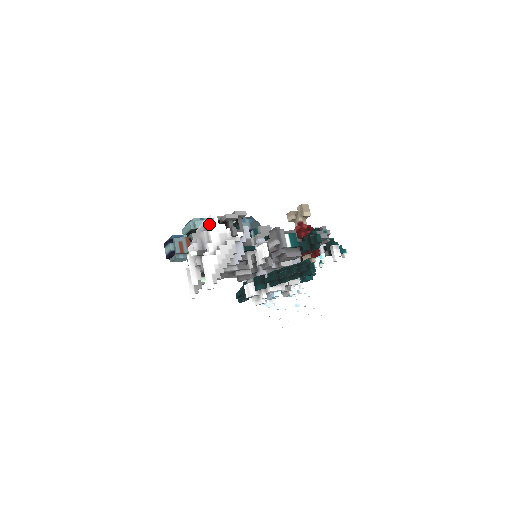
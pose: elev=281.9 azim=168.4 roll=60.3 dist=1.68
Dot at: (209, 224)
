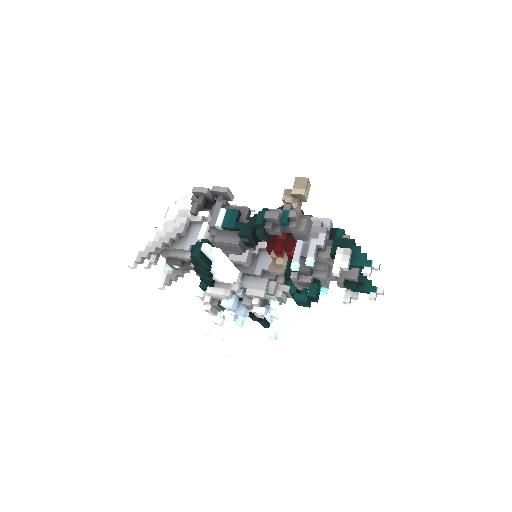
Dot at: occluded
